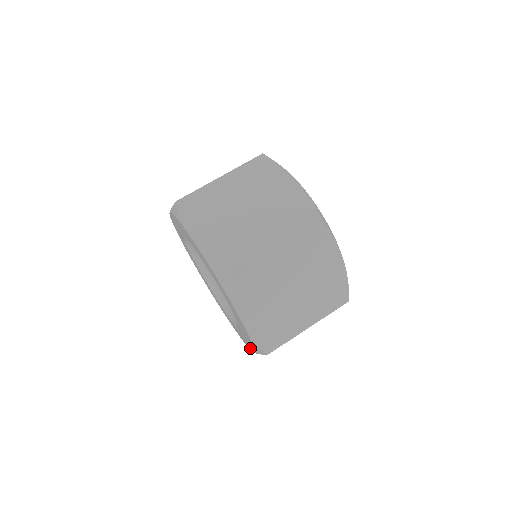
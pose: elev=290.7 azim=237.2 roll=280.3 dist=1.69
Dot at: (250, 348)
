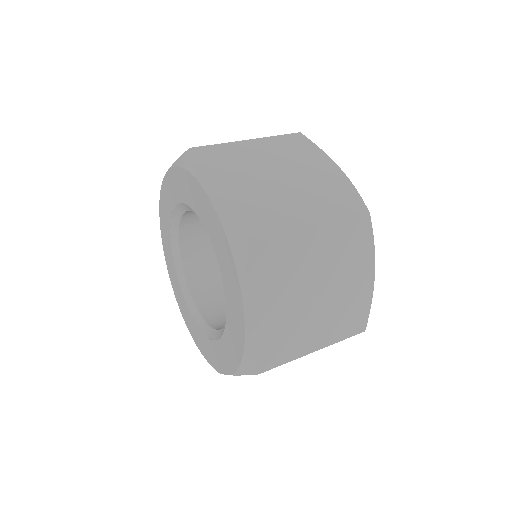
Dot at: (240, 311)
